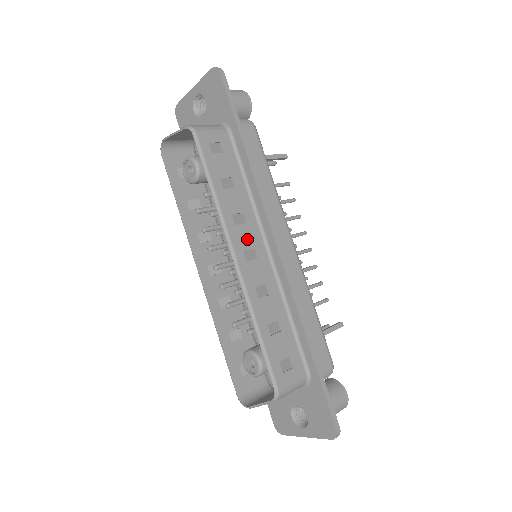
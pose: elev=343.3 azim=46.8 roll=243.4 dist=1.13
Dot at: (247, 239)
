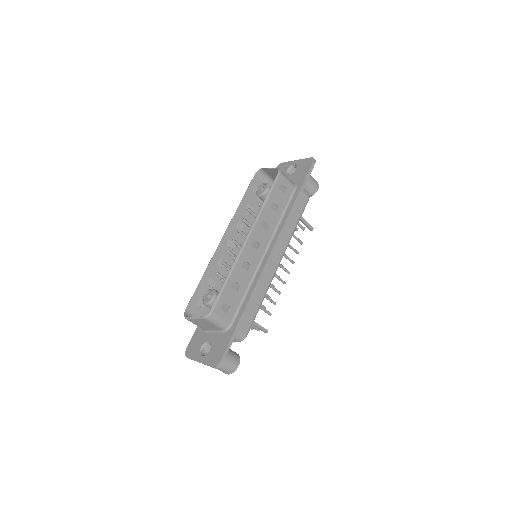
Dot at: (260, 237)
